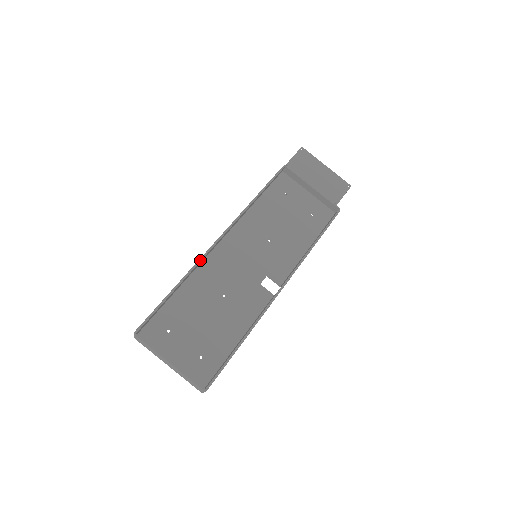
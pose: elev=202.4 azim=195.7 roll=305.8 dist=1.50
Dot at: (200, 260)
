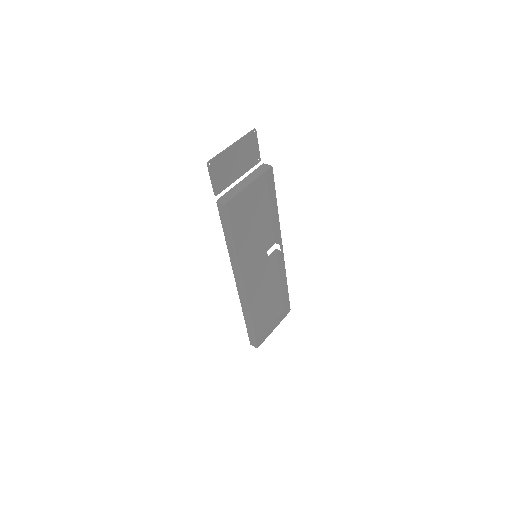
Dot at: (248, 305)
